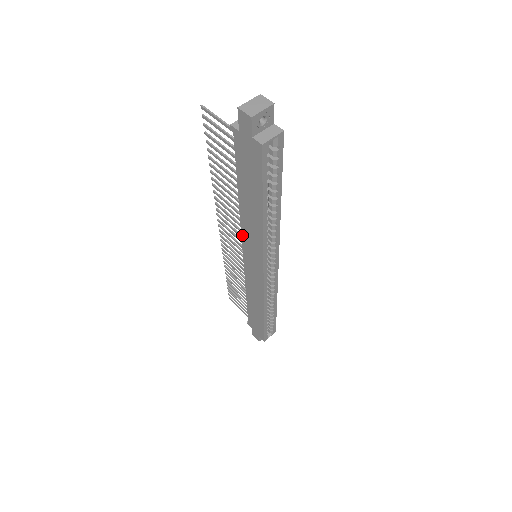
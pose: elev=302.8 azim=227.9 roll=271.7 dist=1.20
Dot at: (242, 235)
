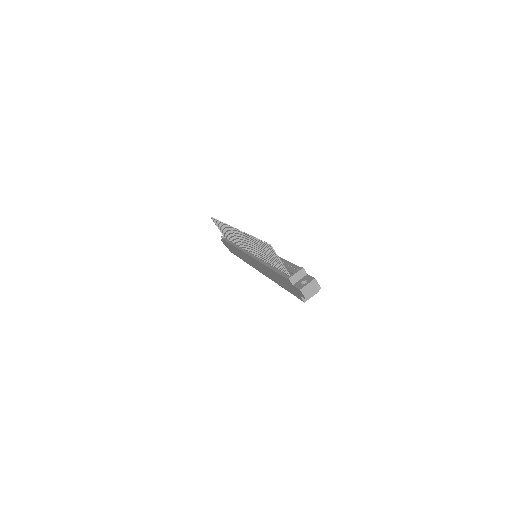
Dot at: (255, 260)
